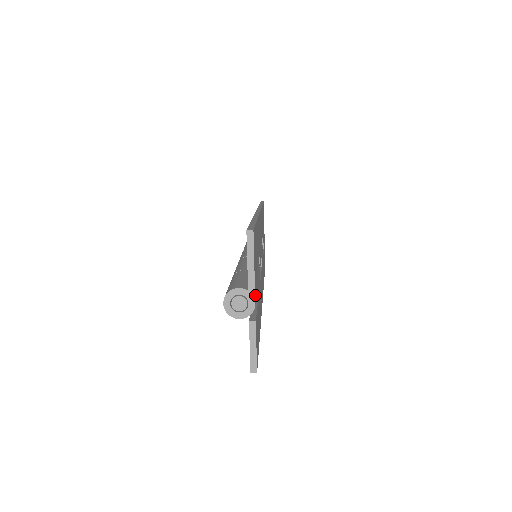
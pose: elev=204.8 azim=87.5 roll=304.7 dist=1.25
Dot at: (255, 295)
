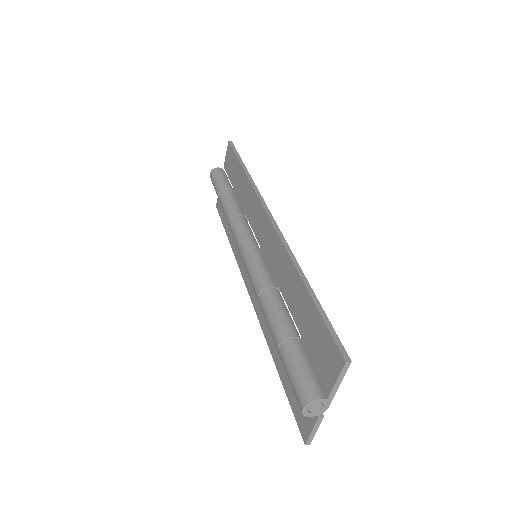
Dot at: occluded
